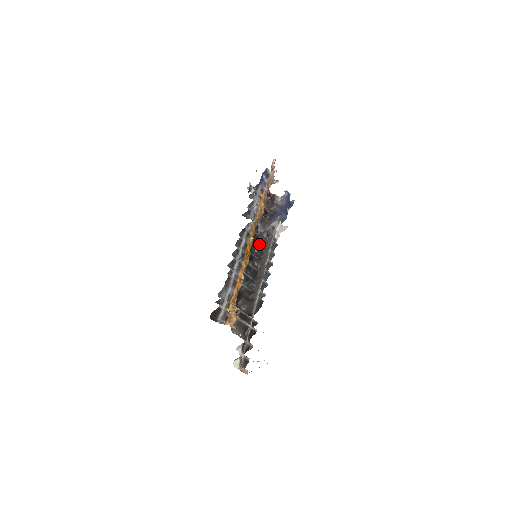
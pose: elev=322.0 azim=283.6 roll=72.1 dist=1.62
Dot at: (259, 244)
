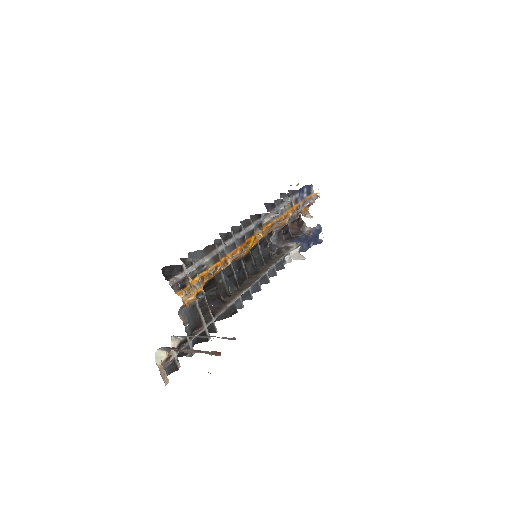
Dot at: (263, 254)
